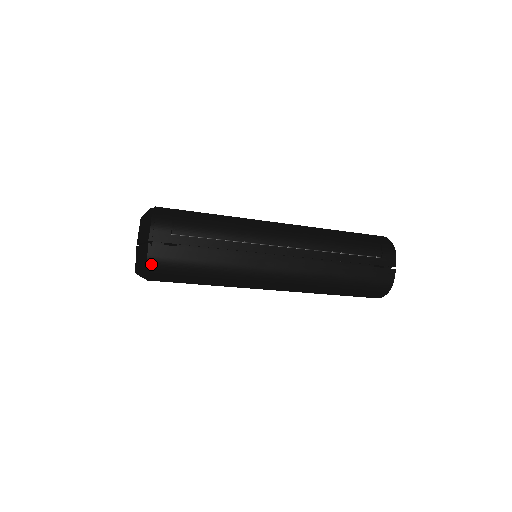
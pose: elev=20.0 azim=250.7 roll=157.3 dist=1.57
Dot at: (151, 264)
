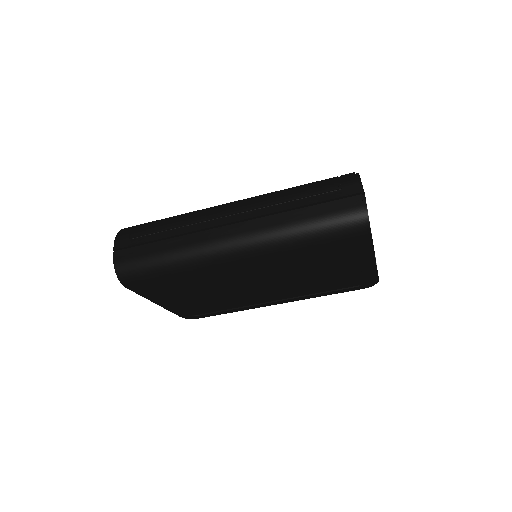
Dot at: (117, 268)
